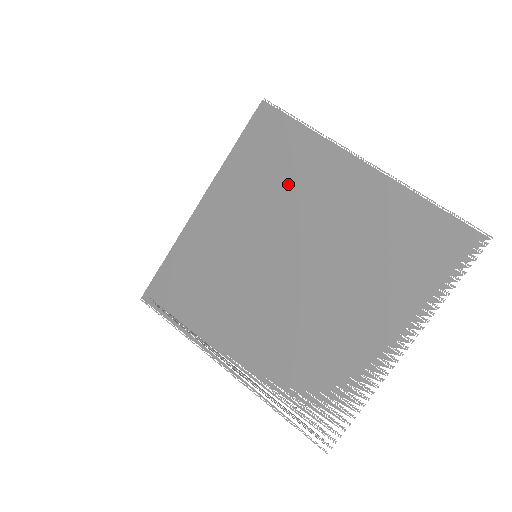
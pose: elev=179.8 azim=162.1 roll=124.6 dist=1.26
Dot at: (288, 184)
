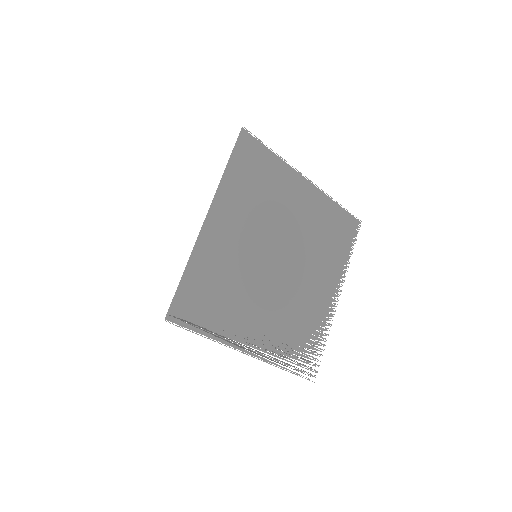
Dot at: (269, 197)
